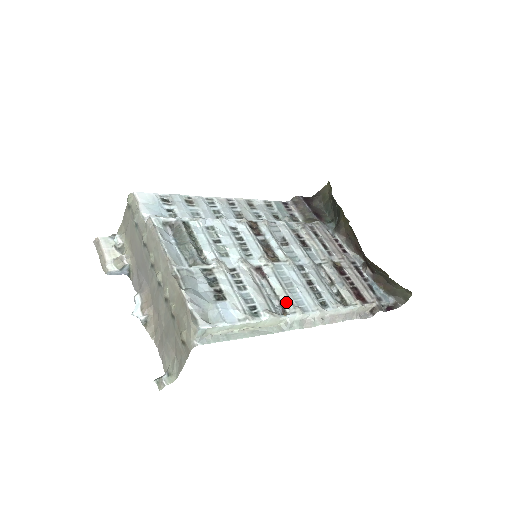
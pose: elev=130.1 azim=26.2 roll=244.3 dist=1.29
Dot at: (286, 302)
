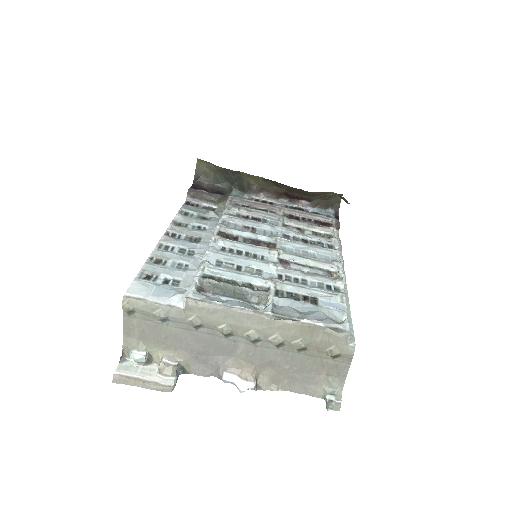
Dot at: (324, 266)
